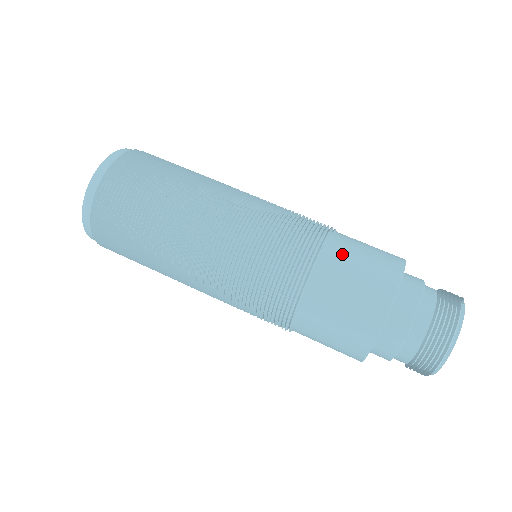
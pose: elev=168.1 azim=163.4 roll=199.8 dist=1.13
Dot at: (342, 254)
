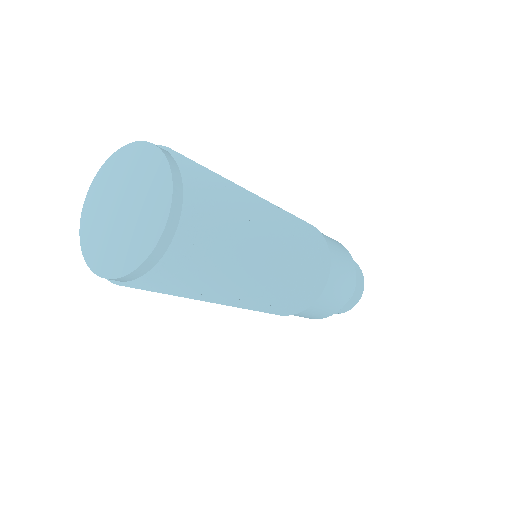
Dot at: (336, 262)
